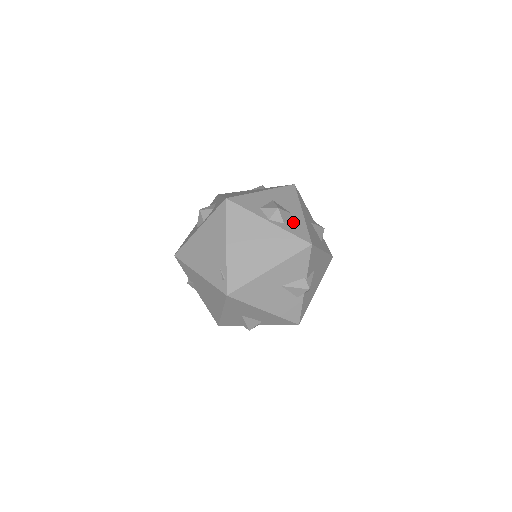
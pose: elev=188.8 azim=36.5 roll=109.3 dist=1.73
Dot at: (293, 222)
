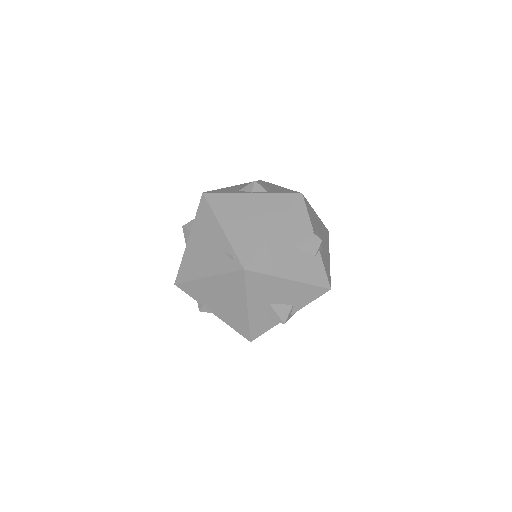
Dot at: (275, 190)
